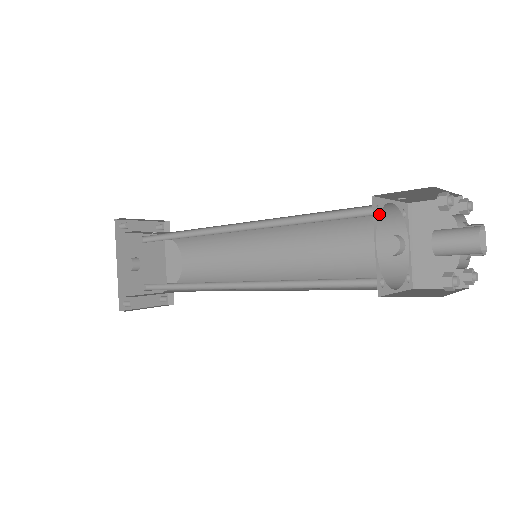
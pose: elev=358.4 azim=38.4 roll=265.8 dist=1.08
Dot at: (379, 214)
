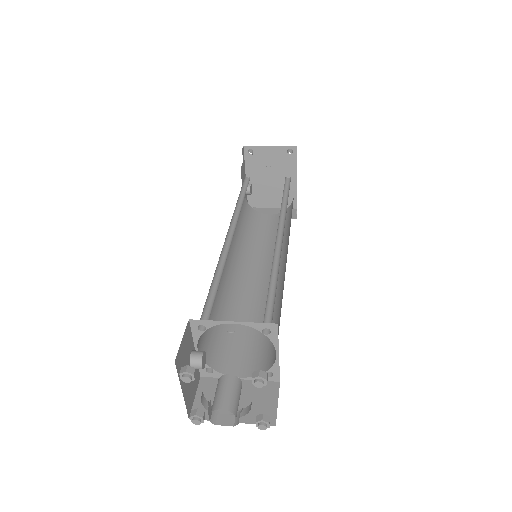
Dot at: occluded
